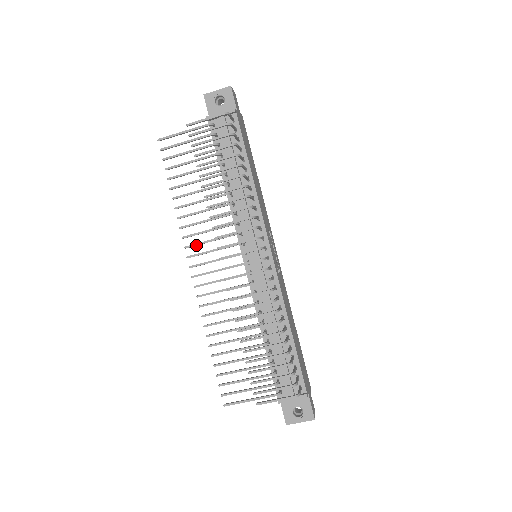
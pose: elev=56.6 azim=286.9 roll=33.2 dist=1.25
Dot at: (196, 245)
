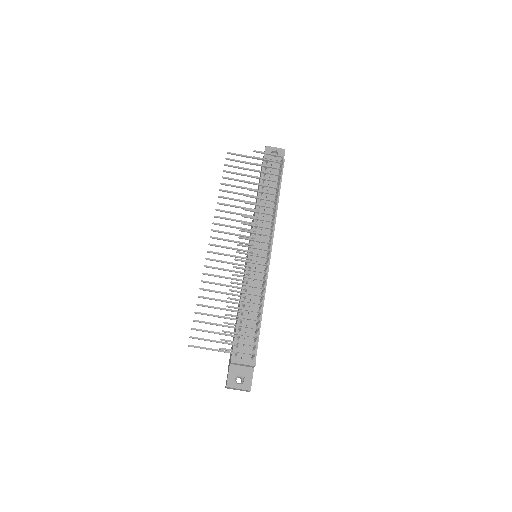
Dot at: (222, 225)
